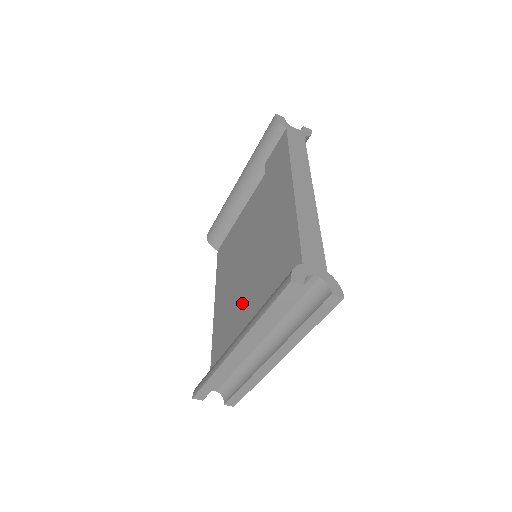
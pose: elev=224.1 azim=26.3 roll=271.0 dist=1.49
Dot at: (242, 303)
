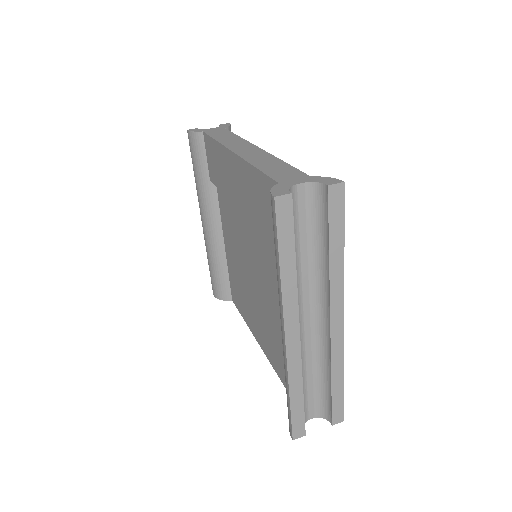
Dot at: (272, 304)
